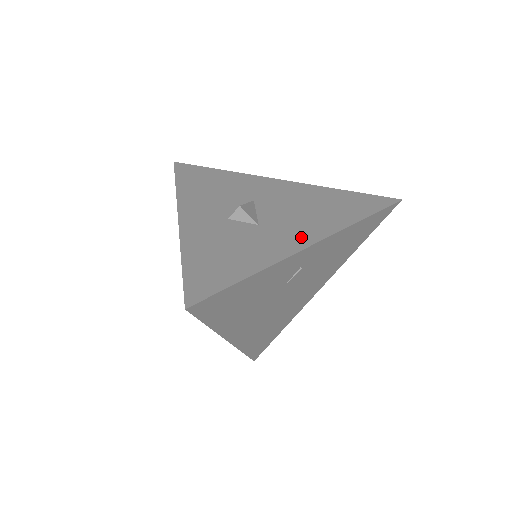
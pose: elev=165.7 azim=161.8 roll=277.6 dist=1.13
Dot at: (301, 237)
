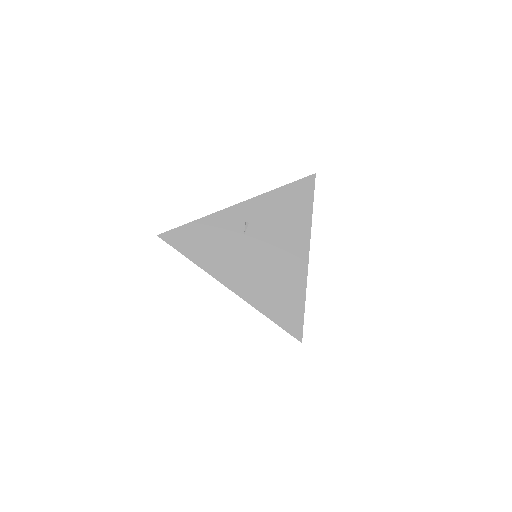
Dot at: occluded
